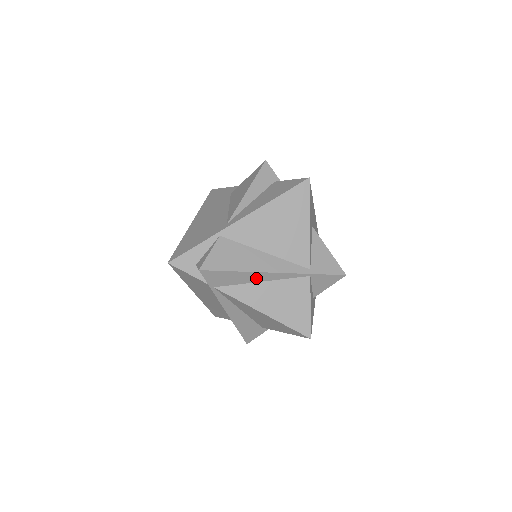
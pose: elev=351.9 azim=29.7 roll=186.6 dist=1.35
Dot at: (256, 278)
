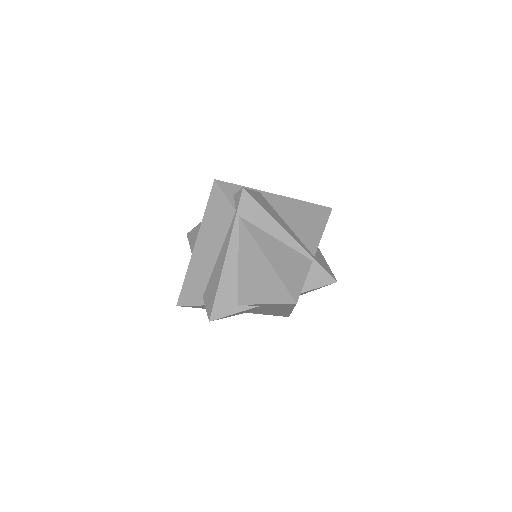
Dot at: (274, 231)
